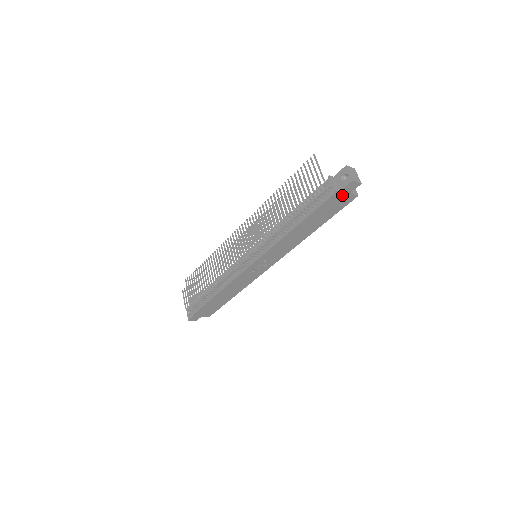
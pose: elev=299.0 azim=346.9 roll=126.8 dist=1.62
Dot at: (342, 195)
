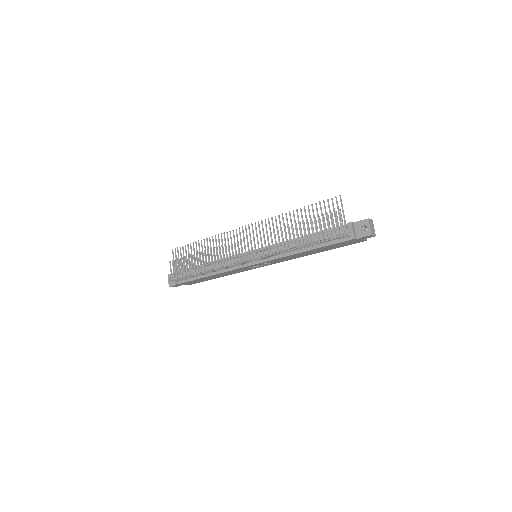
Dot at: (356, 240)
